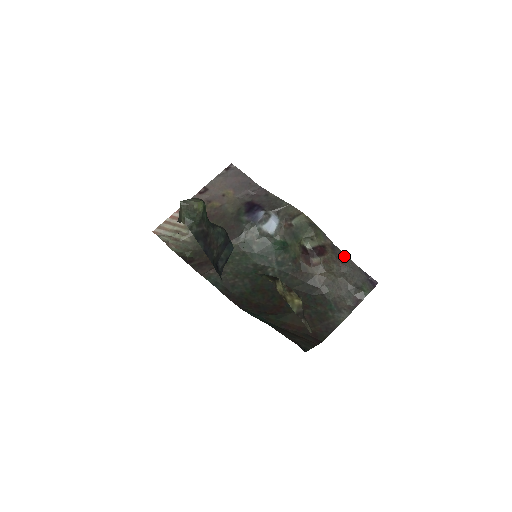
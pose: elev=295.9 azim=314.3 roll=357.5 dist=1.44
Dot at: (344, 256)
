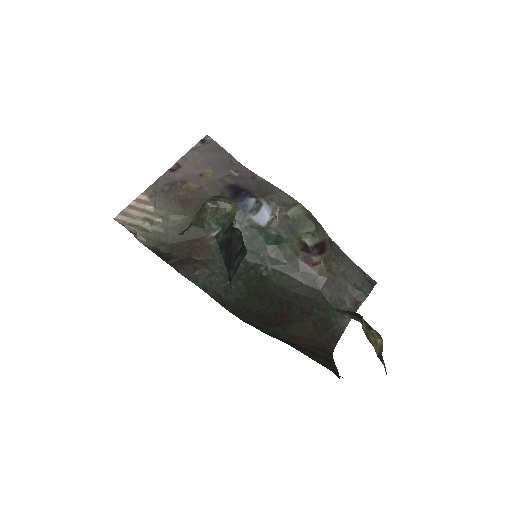
Dot at: (342, 253)
